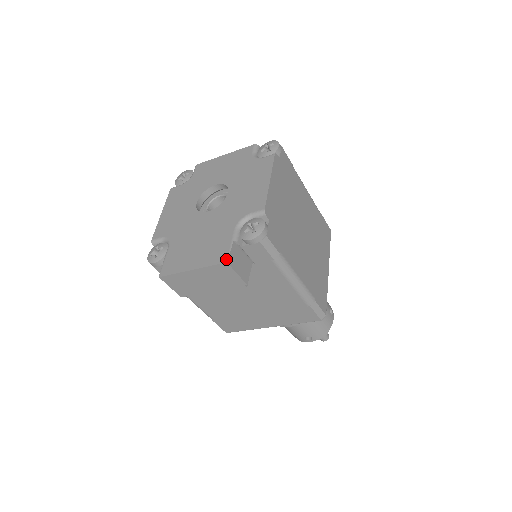
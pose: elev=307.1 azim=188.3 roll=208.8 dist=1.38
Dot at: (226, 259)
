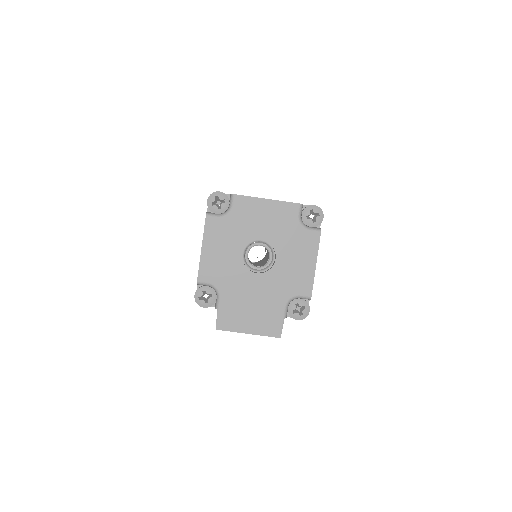
Dot at: (280, 335)
